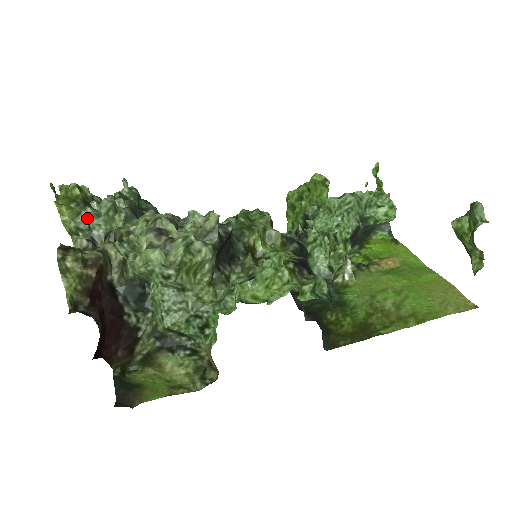
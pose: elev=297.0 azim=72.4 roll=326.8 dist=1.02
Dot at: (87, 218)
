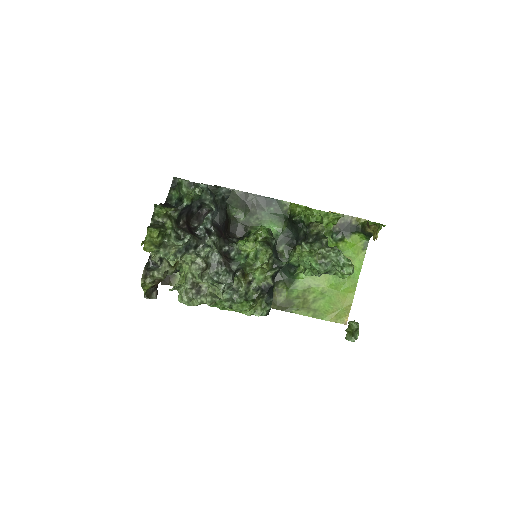
Dot at: (160, 253)
